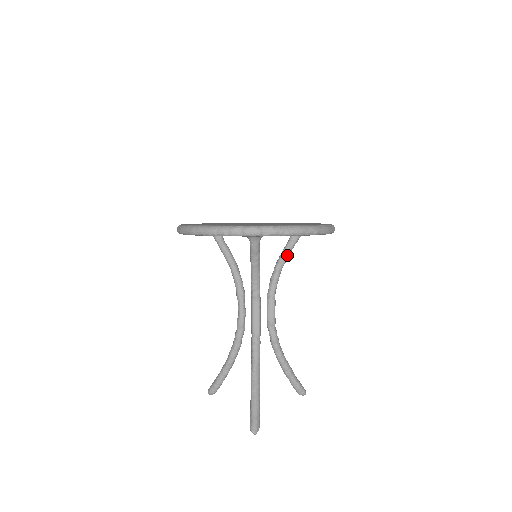
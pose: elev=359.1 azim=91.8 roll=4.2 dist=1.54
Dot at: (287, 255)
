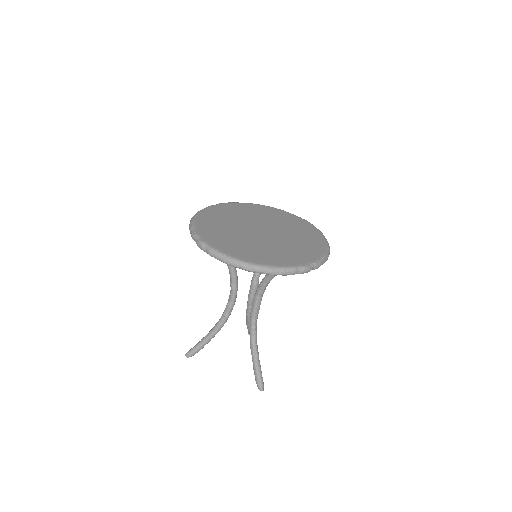
Dot at: occluded
